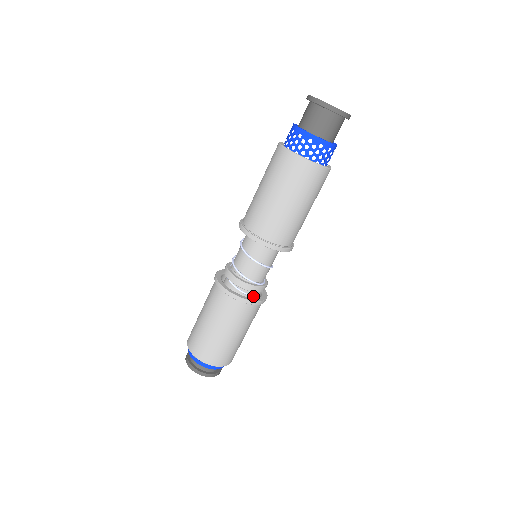
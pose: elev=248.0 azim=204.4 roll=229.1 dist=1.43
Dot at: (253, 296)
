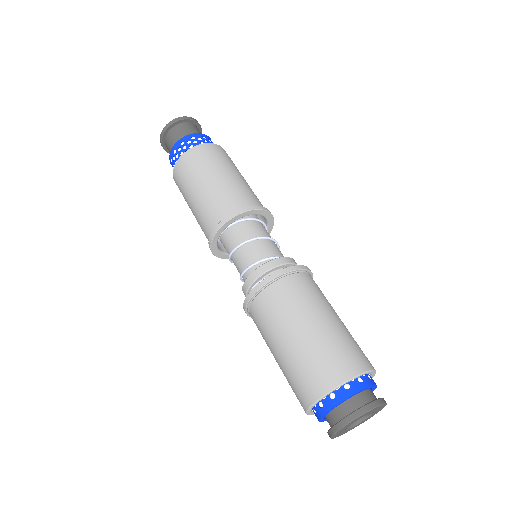
Dot at: occluded
